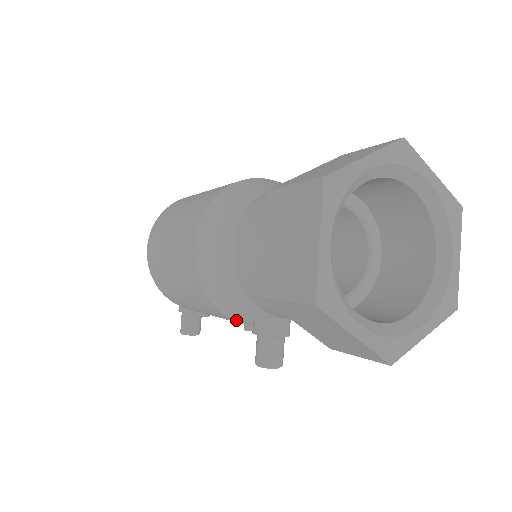
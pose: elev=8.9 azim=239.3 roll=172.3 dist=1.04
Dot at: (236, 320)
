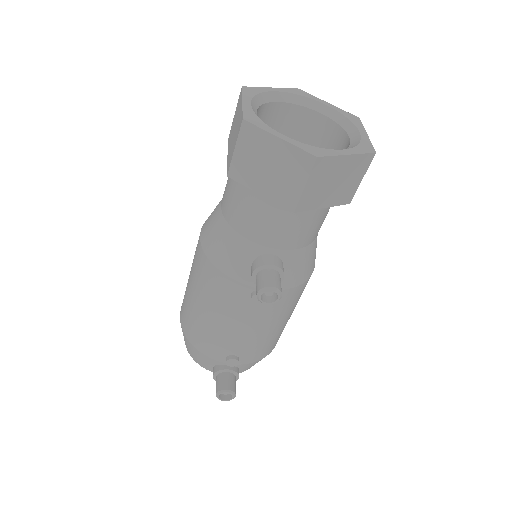
Dot at: (239, 279)
